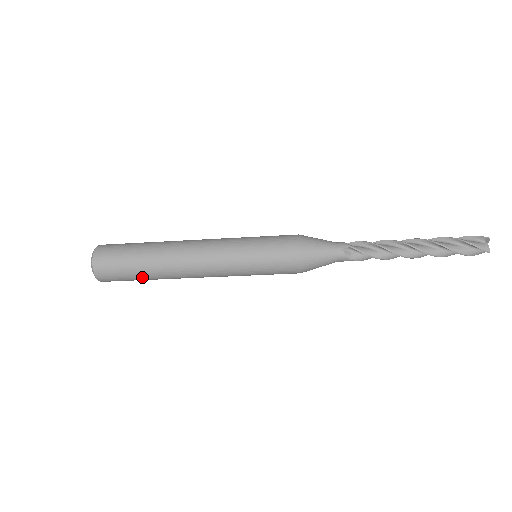
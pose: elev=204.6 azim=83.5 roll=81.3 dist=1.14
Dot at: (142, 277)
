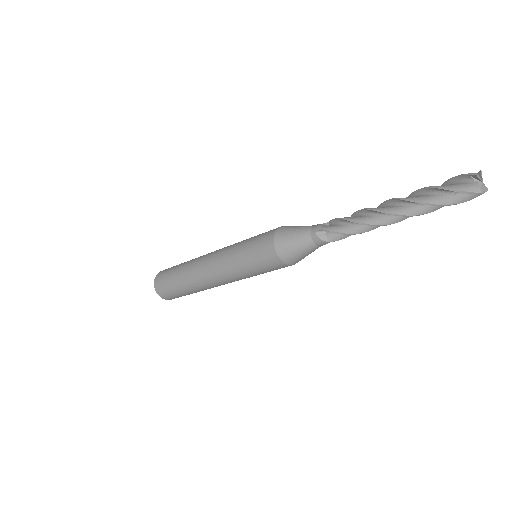
Dot at: (187, 293)
